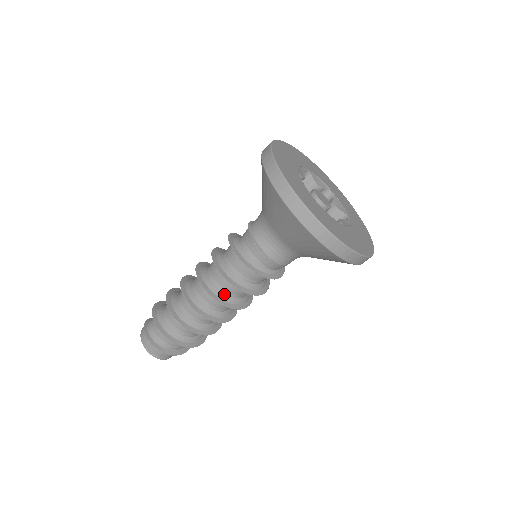
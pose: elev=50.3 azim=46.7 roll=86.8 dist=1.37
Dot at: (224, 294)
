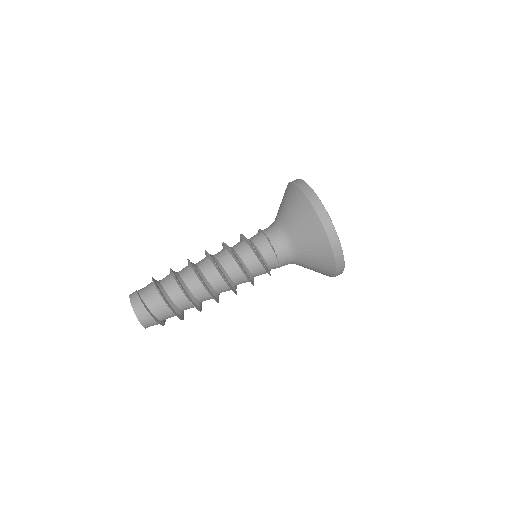
Dot at: (232, 281)
